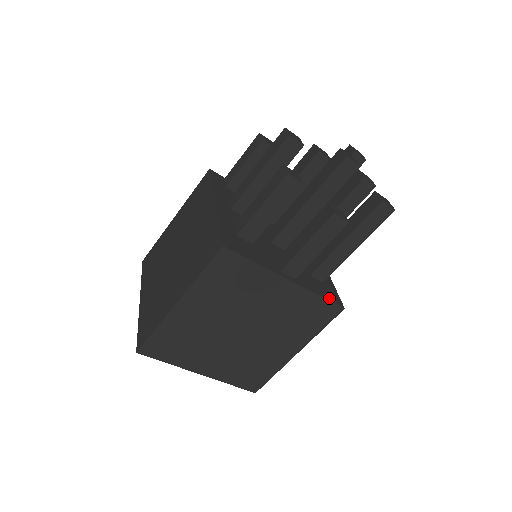
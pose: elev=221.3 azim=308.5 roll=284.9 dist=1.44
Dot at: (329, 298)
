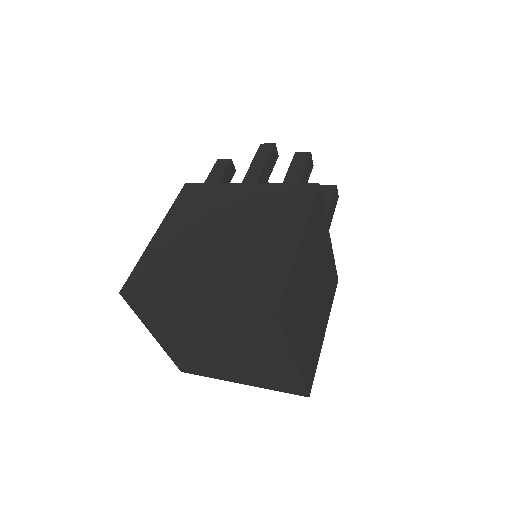
Dot at: occluded
